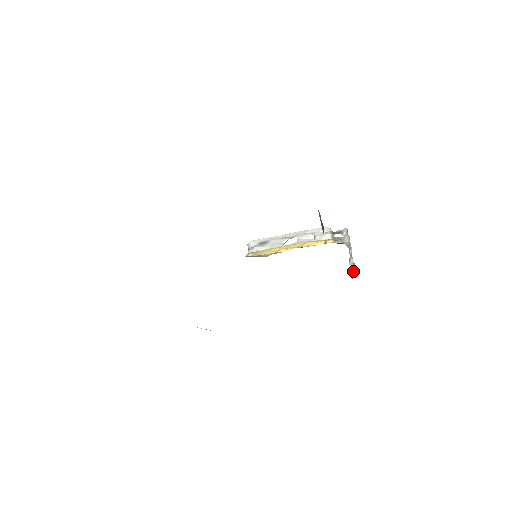
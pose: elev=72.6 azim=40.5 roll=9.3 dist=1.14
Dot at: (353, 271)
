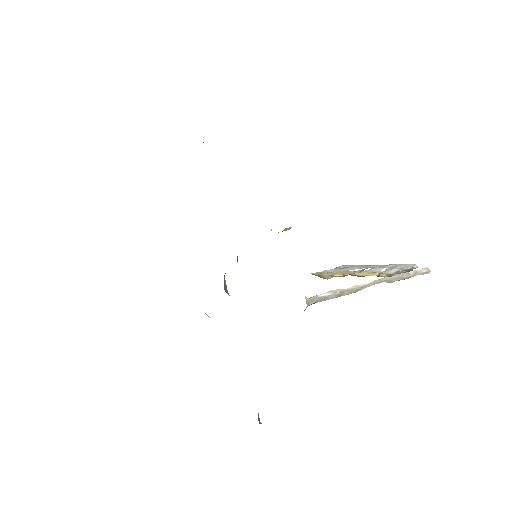
Dot at: (320, 294)
